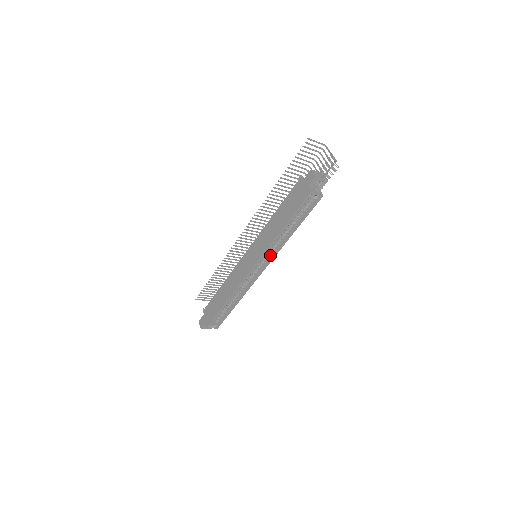
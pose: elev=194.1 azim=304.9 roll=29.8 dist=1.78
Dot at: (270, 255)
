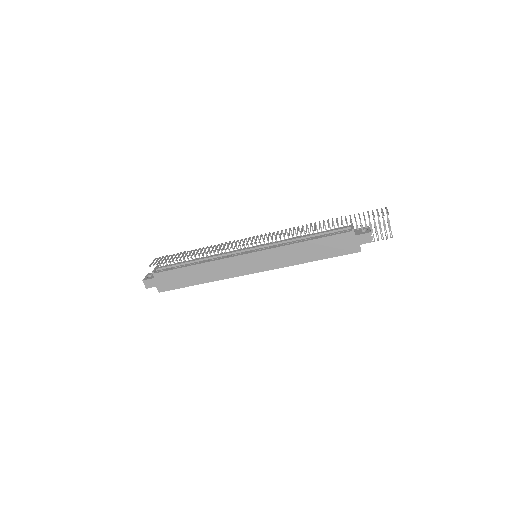
Dot at: occluded
